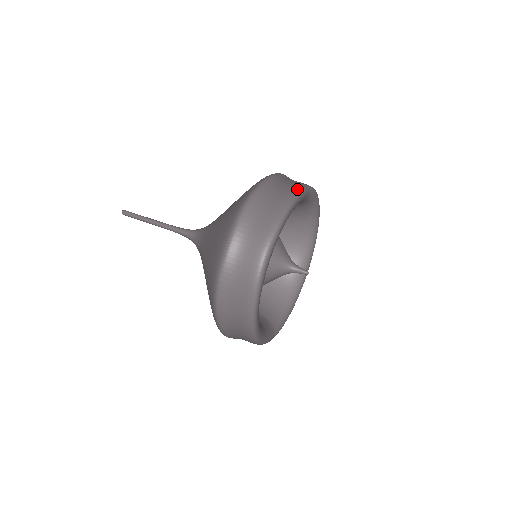
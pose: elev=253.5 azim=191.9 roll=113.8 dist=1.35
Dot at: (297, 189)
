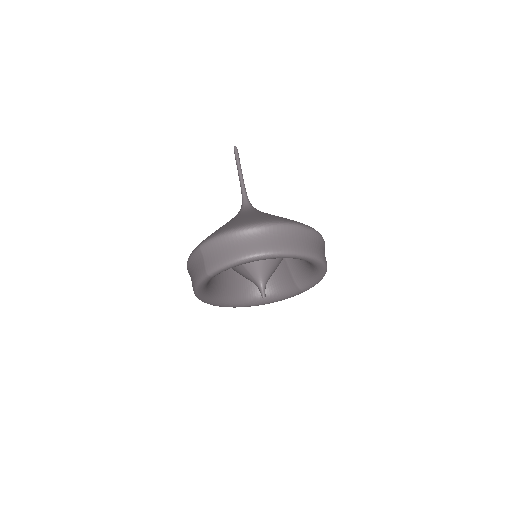
Dot at: (196, 280)
